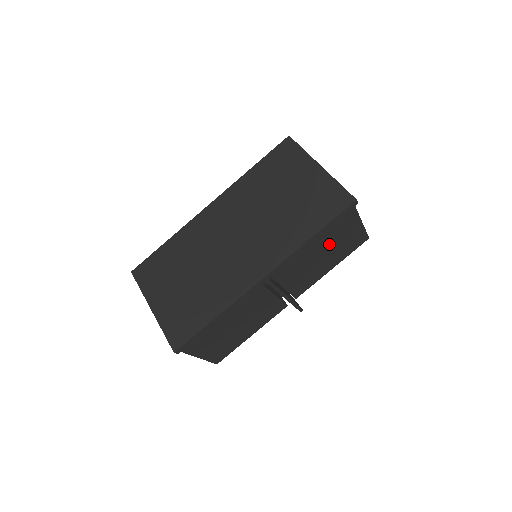
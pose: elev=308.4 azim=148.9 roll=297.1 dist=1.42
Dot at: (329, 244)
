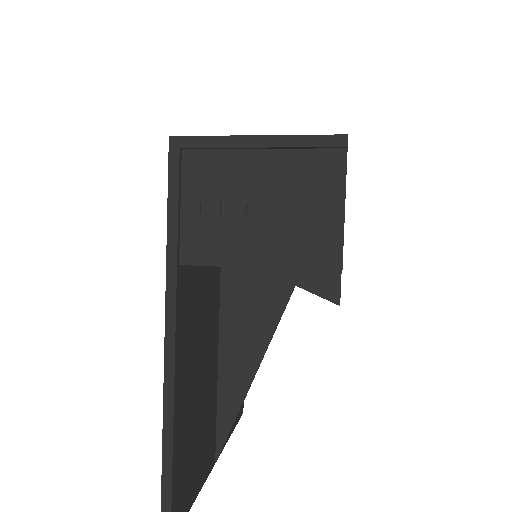
Dot at: occluded
